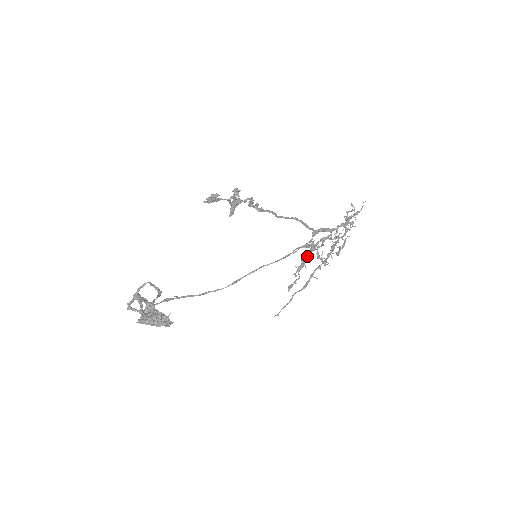
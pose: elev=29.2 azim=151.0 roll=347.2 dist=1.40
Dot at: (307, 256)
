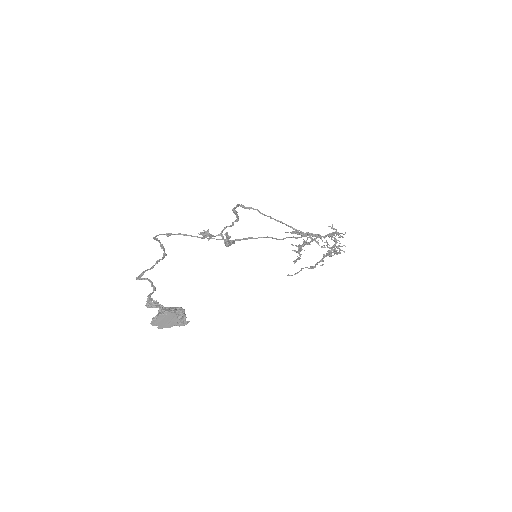
Dot at: (303, 245)
